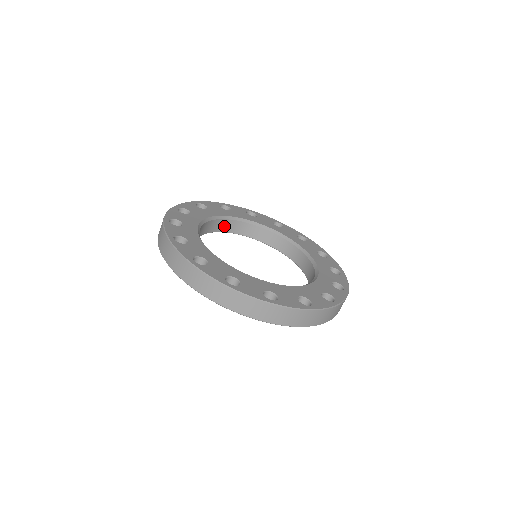
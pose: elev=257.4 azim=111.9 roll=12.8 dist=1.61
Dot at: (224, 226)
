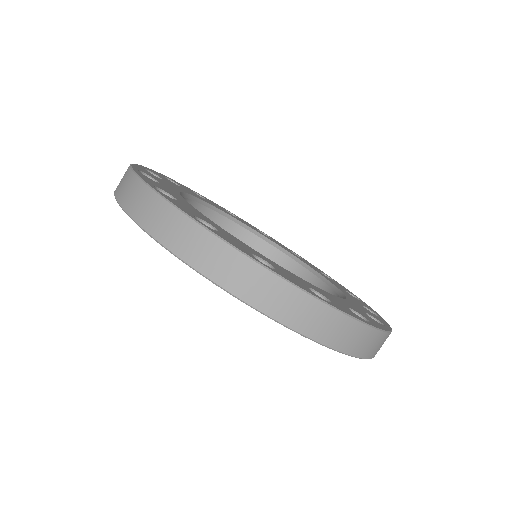
Dot at: occluded
